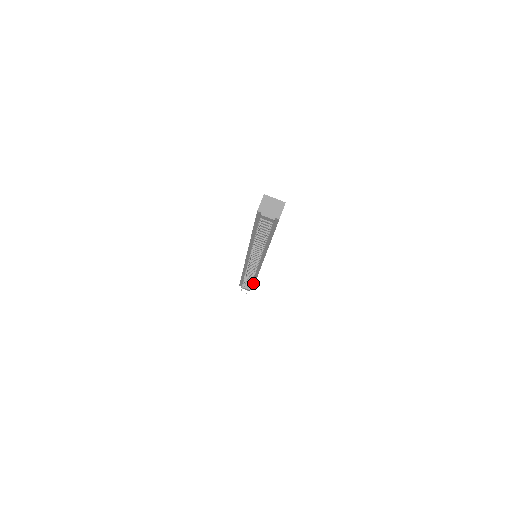
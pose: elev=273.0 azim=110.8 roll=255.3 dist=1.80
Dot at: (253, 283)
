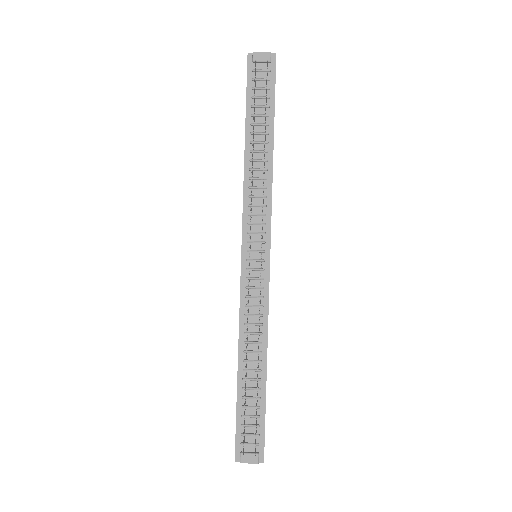
Dot at: (262, 399)
